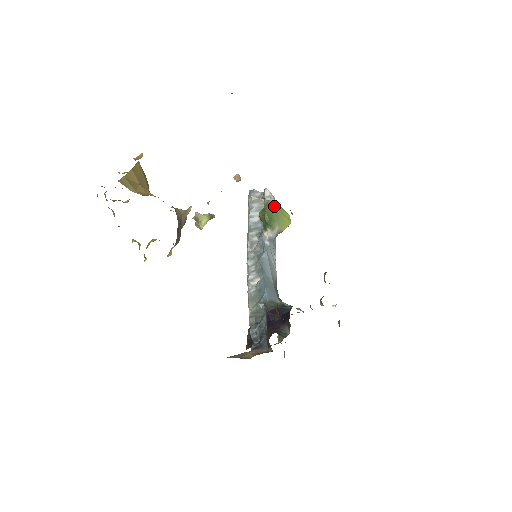
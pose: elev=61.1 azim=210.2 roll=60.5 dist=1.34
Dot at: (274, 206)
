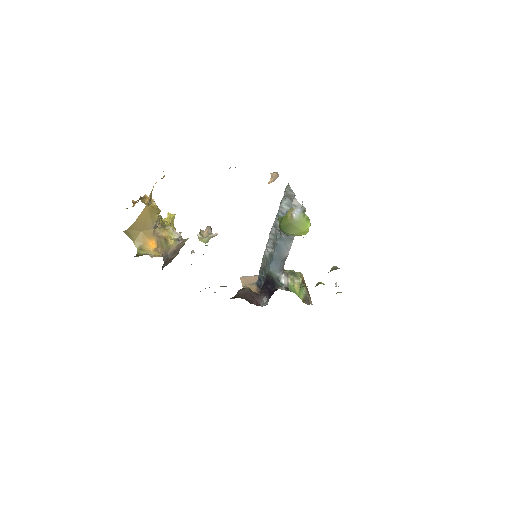
Dot at: (292, 220)
